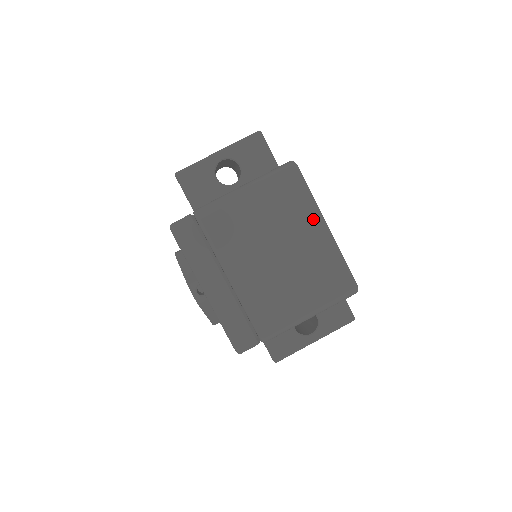
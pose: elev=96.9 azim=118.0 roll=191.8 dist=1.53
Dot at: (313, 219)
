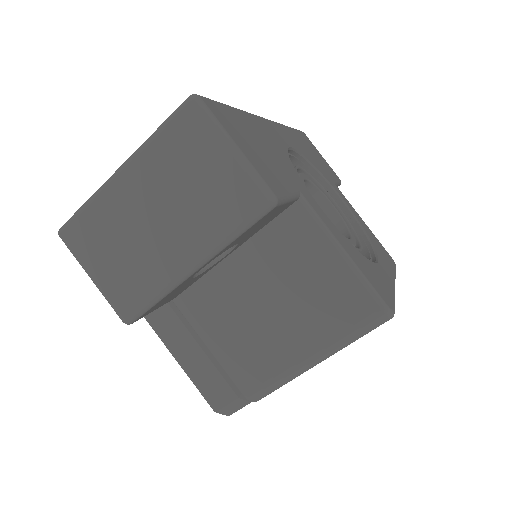
Dot at: occluded
